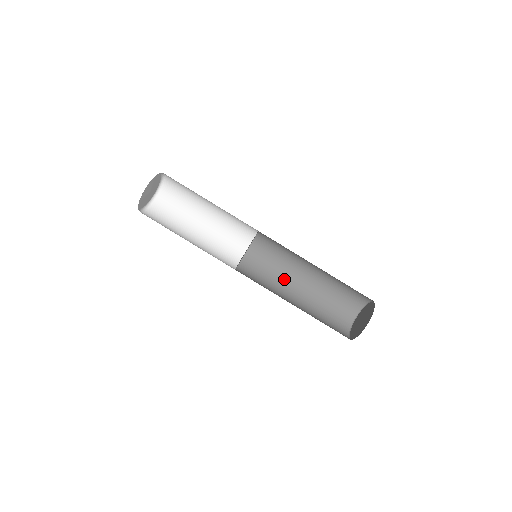
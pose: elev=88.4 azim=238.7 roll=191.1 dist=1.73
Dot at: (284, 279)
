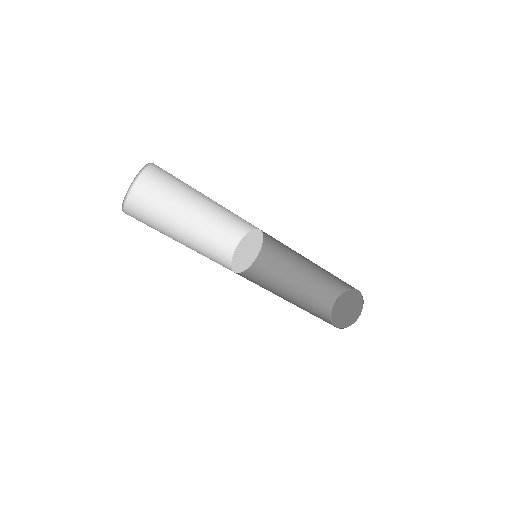
Dot at: (282, 259)
